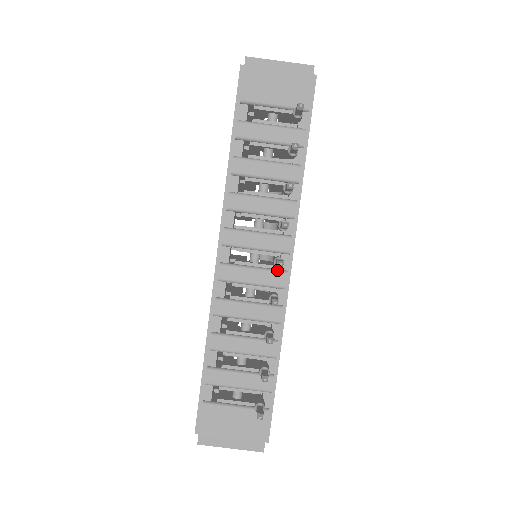
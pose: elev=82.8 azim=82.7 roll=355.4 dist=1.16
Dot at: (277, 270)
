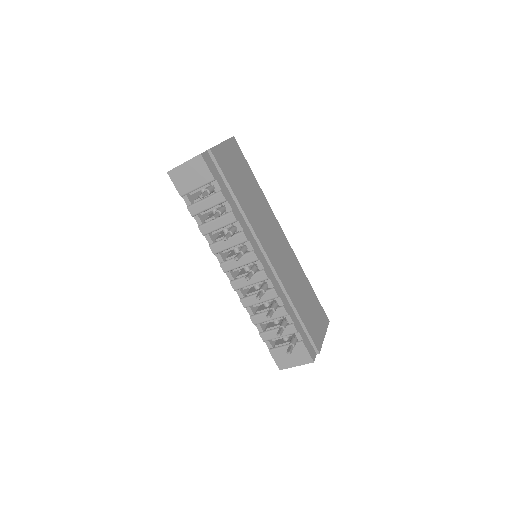
Dot at: (258, 271)
